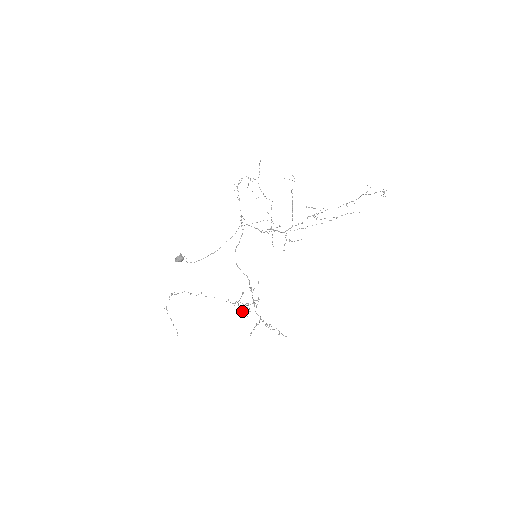
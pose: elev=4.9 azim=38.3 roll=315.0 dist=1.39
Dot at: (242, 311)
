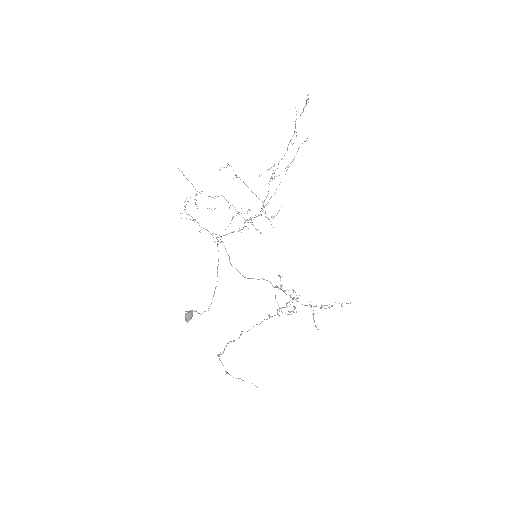
Dot at: occluded
